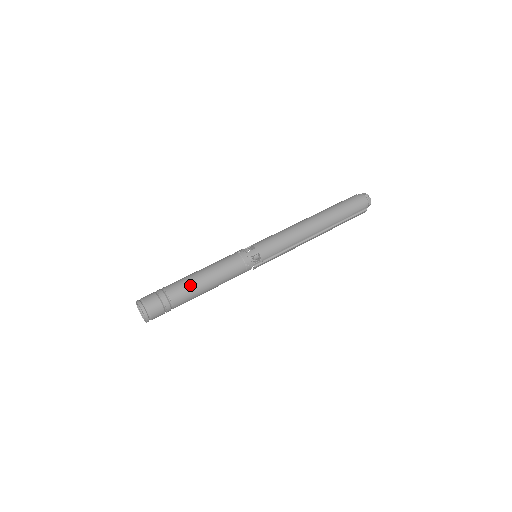
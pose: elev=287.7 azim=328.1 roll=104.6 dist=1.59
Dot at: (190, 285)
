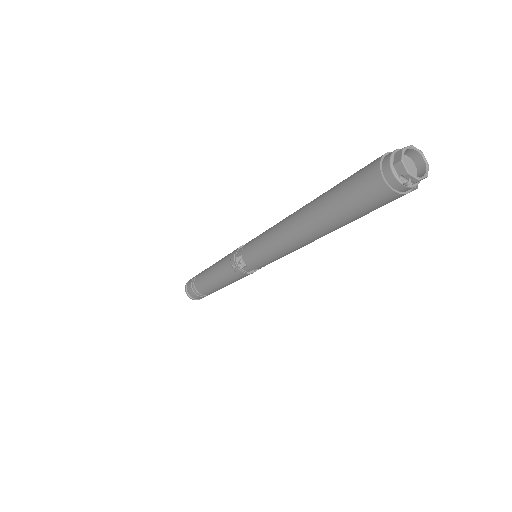
Dot at: (212, 290)
